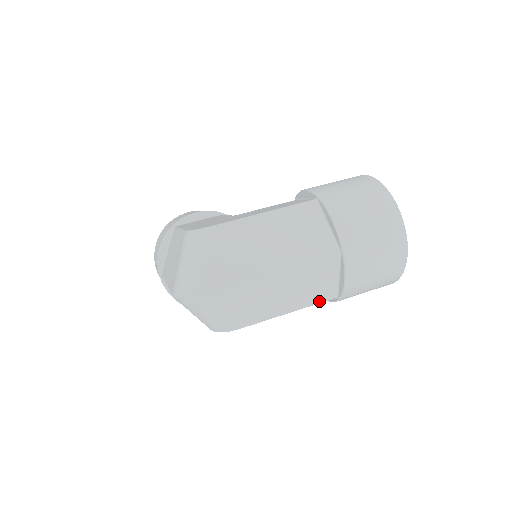
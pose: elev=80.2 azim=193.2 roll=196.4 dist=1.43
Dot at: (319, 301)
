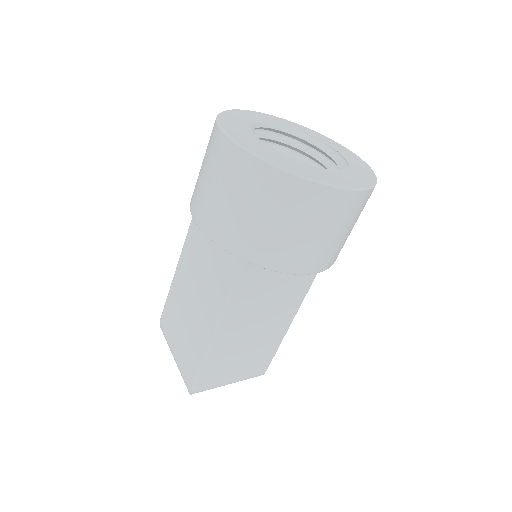
Dot at: (303, 292)
